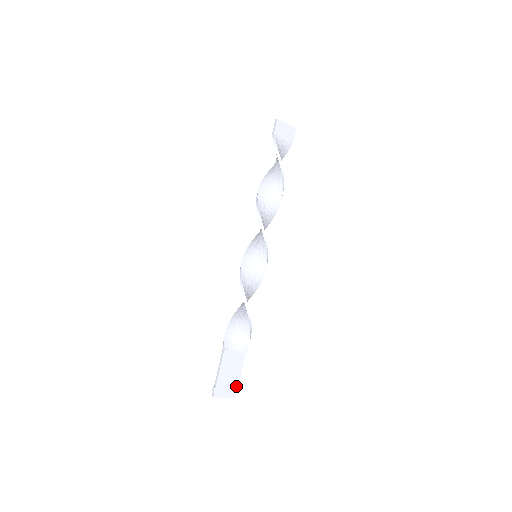
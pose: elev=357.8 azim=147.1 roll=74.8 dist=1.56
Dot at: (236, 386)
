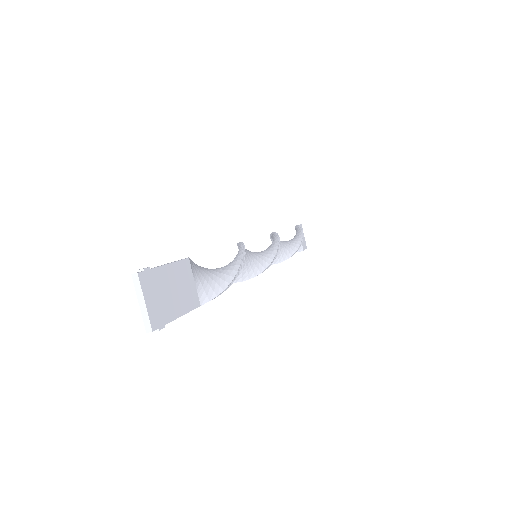
Dot at: (166, 318)
